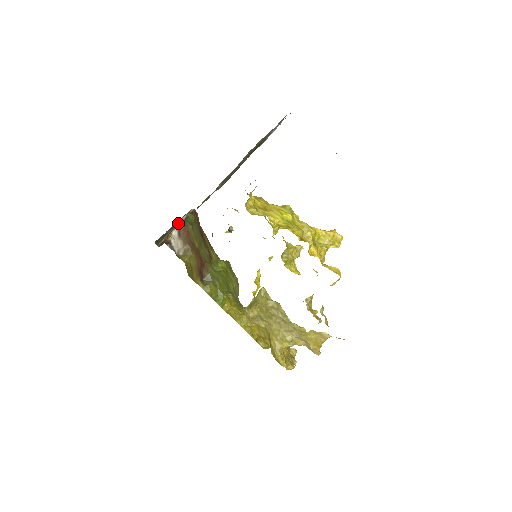
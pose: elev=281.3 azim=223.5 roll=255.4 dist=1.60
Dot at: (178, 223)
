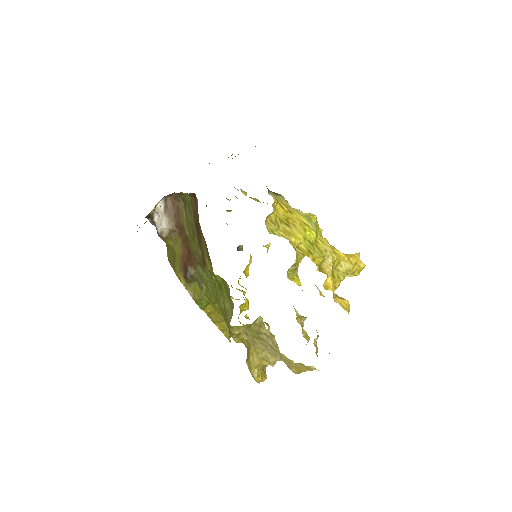
Dot at: occluded
